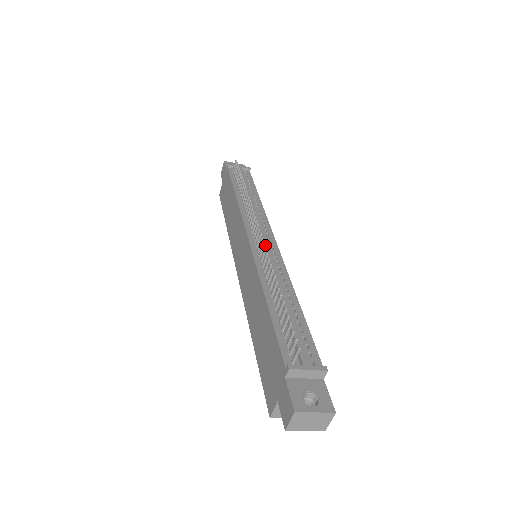
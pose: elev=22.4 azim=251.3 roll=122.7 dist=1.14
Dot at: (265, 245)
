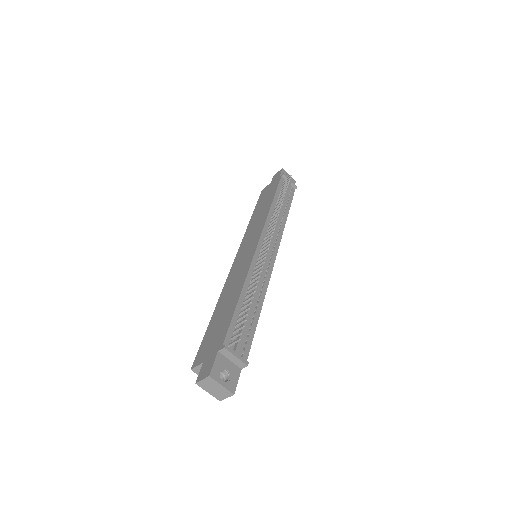
Dot at: (267, 254)
